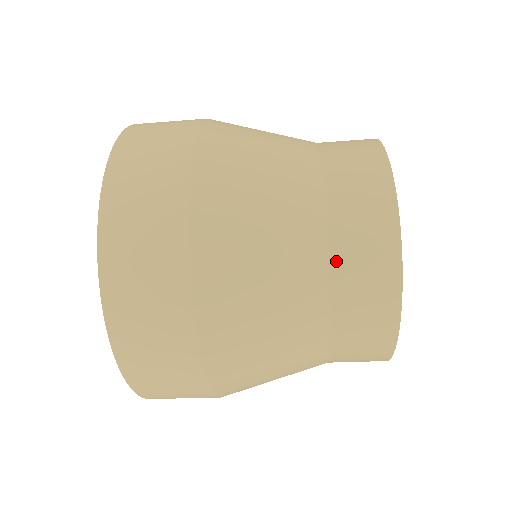
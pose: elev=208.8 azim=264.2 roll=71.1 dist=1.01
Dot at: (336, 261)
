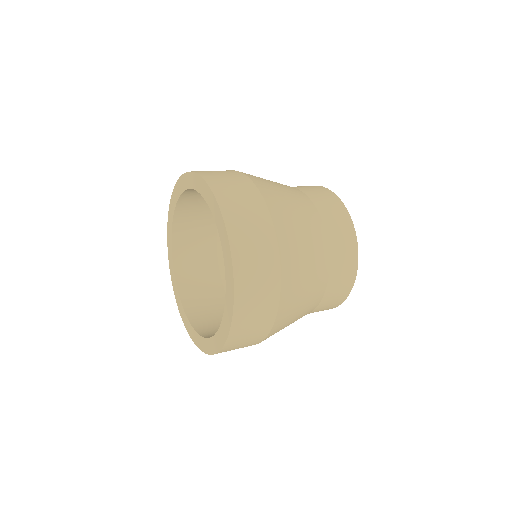
Dot at: (316, 310)
